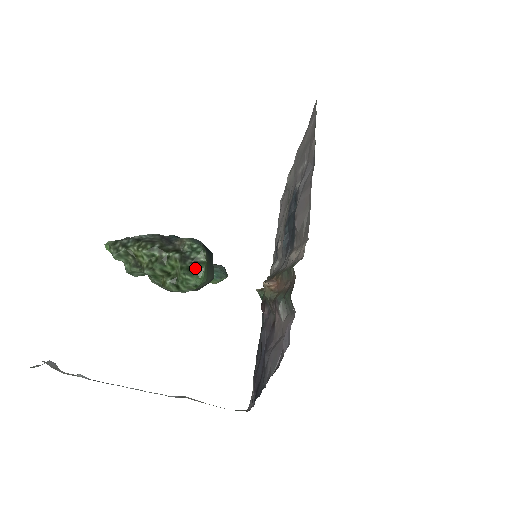
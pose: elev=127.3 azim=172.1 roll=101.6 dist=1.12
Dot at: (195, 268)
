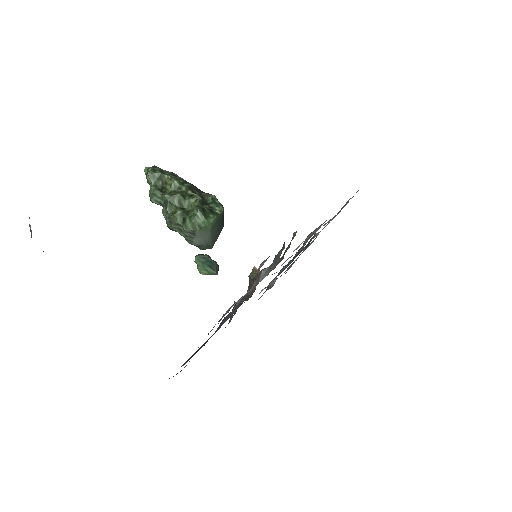
Dot at: (208, 213)
